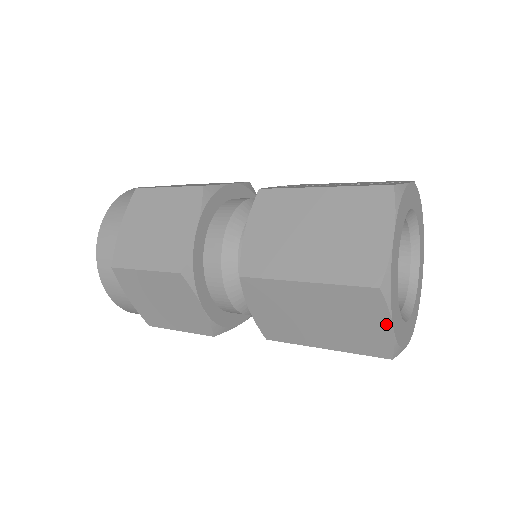
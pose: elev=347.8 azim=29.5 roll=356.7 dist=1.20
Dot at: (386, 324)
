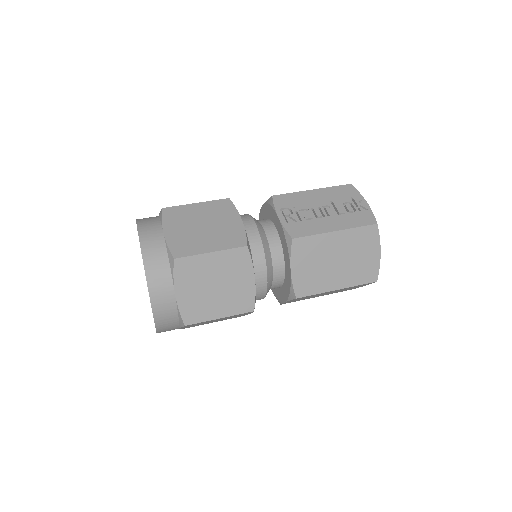
Dot at: (365, 285)
